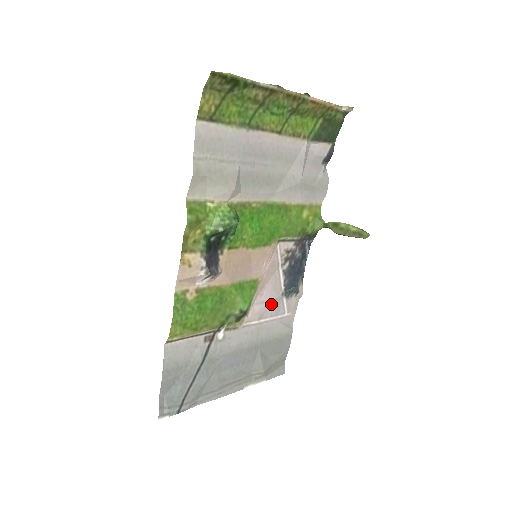
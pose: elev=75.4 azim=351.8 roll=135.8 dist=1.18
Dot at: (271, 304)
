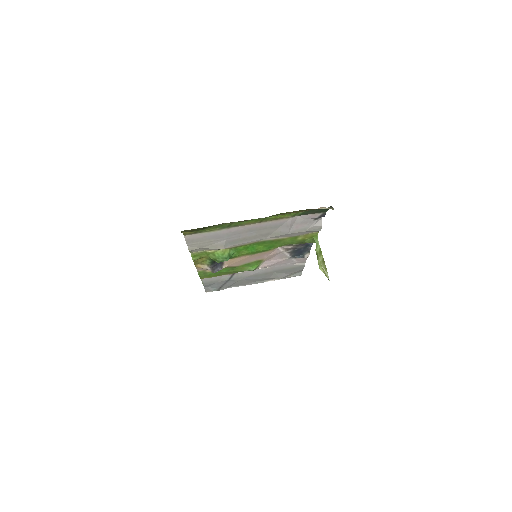
Dot at: (279, 262)
